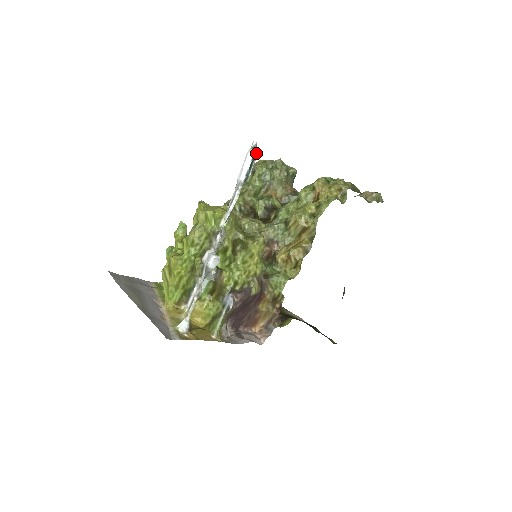
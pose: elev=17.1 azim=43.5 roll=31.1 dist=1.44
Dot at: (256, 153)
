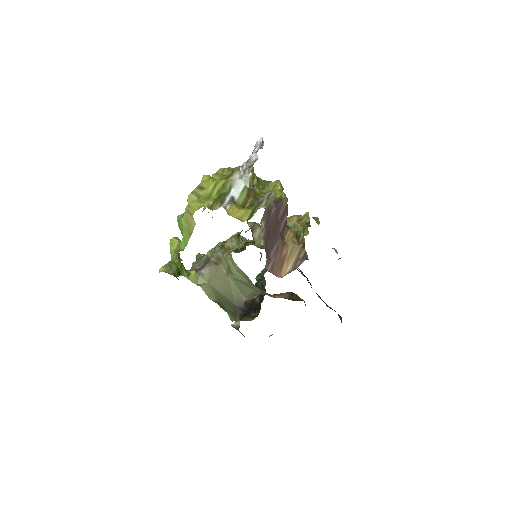
Dot at: occluded
